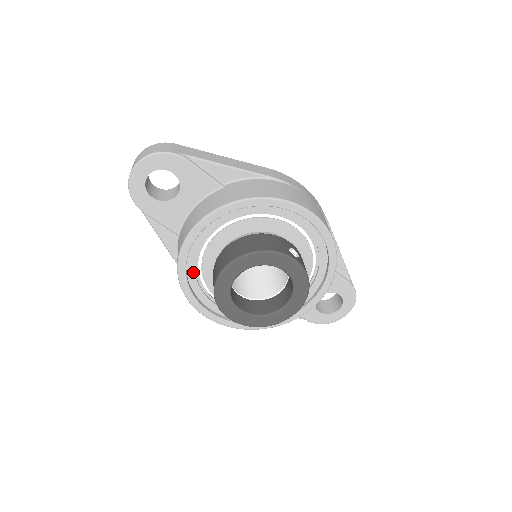
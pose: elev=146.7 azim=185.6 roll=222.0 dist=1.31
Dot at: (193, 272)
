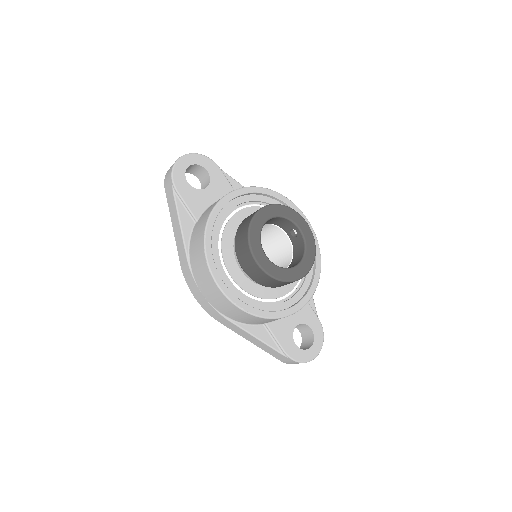
Dot at: (215, 235)
